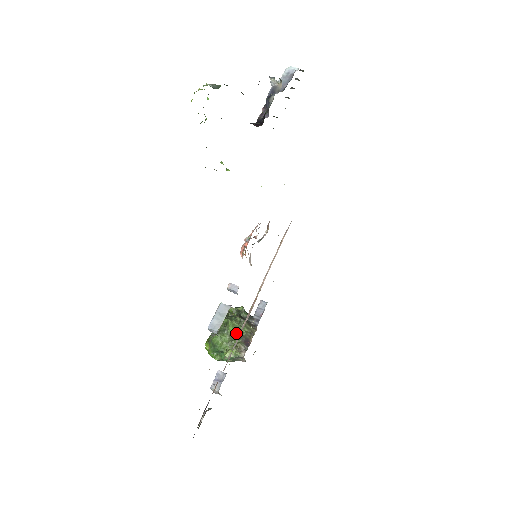
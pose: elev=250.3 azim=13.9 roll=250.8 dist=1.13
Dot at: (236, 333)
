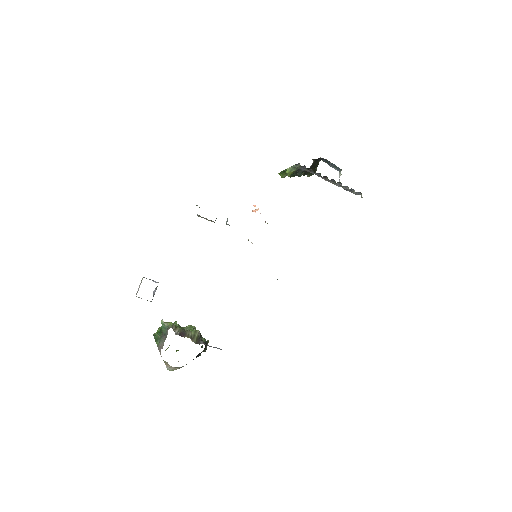
Dot at: (186, 327)
